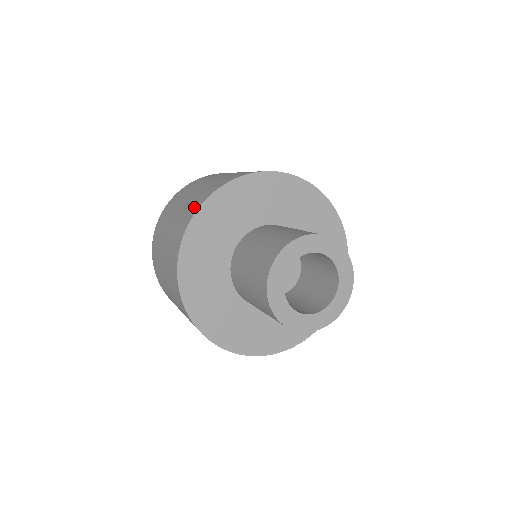
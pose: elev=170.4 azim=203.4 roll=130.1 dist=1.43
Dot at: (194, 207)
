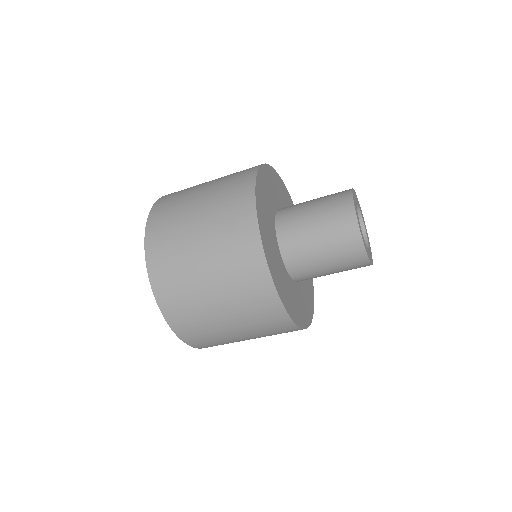
Dot at: occluded
